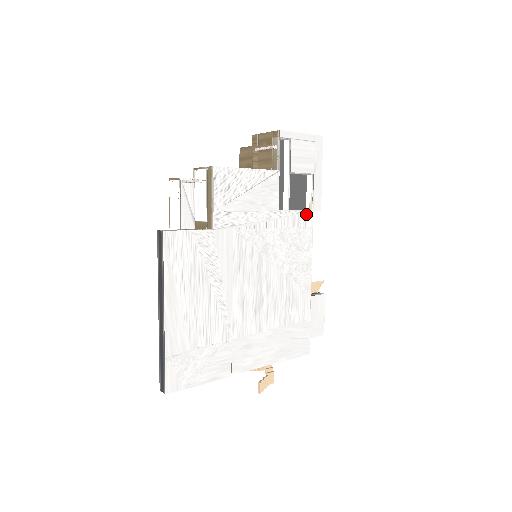
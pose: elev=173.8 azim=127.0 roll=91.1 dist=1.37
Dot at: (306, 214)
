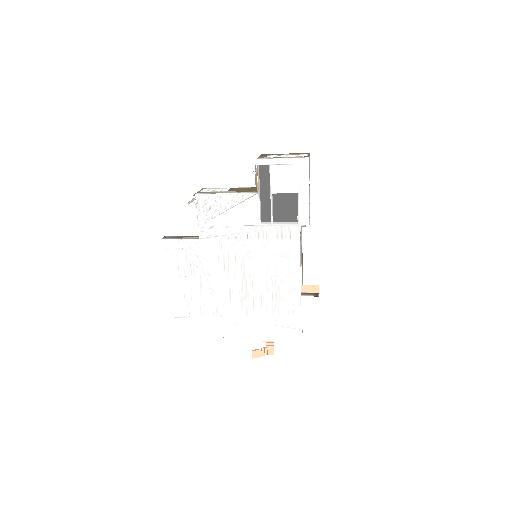
Dot at: (291, 228)
